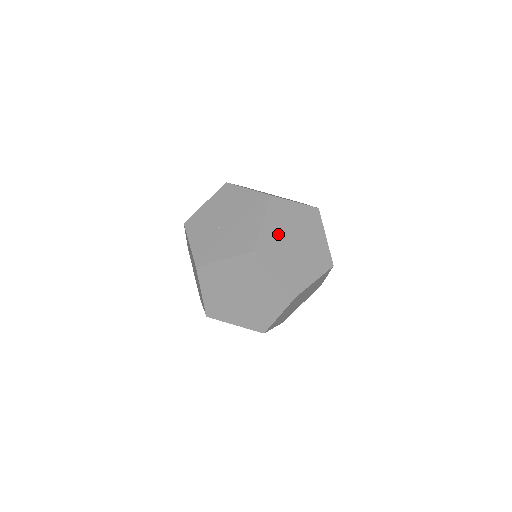
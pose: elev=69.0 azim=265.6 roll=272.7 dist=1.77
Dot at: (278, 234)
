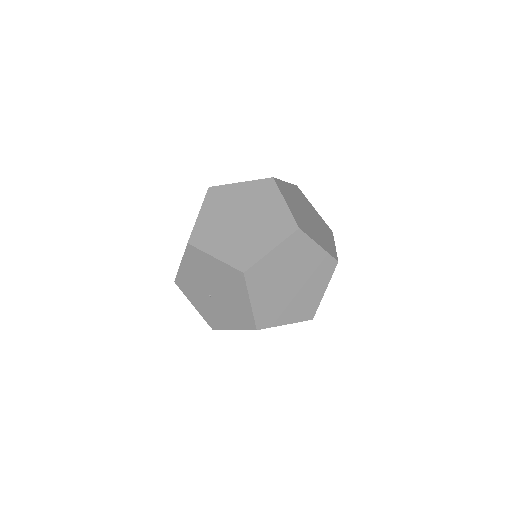
Dot at: (270, 295)
